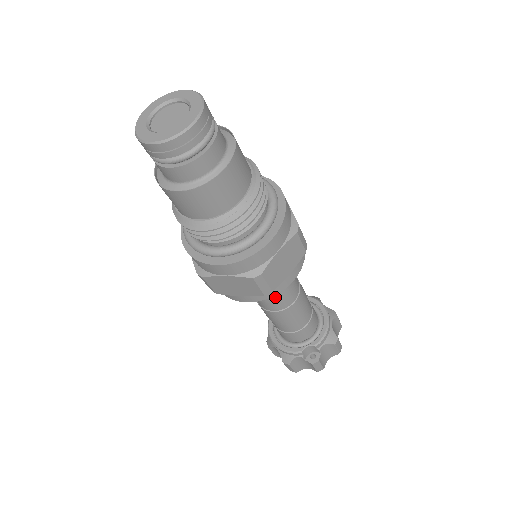
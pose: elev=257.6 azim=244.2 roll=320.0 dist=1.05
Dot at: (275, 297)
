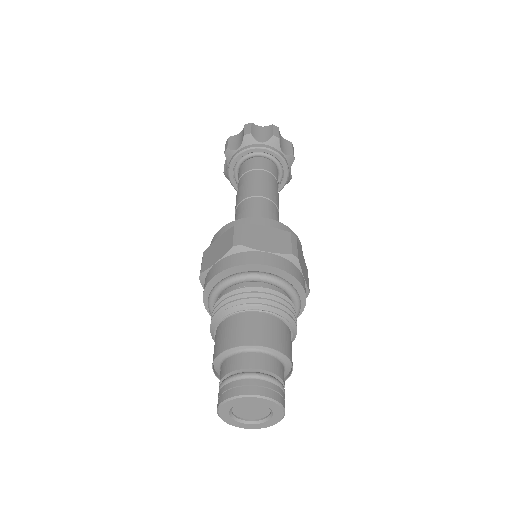
Dot at: occluded
